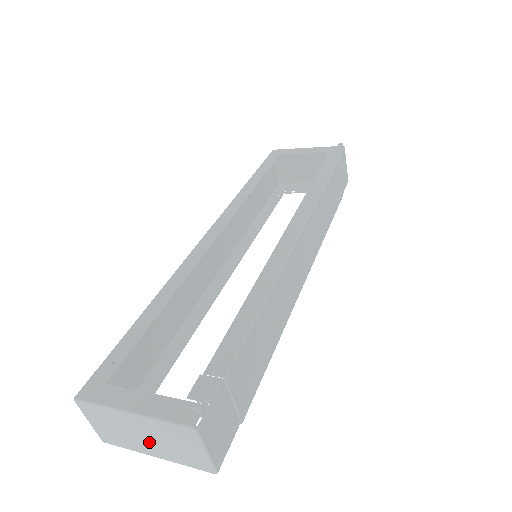
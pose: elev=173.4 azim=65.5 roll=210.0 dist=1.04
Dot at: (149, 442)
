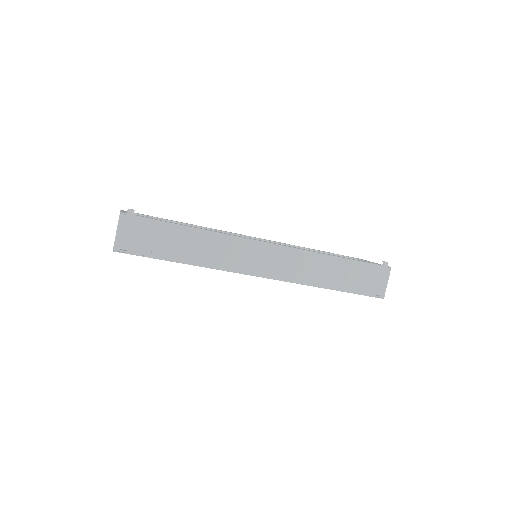
Dot at: occluded
